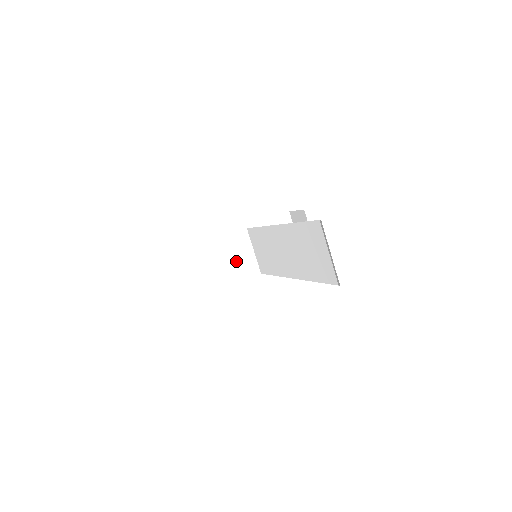
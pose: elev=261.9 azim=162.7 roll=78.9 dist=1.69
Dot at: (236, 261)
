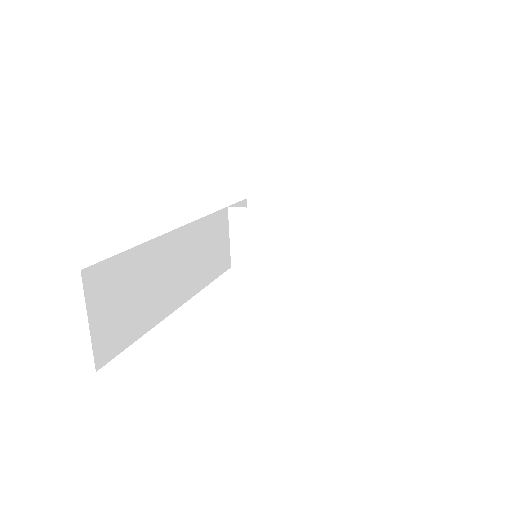
Dot at: (262, 246)
